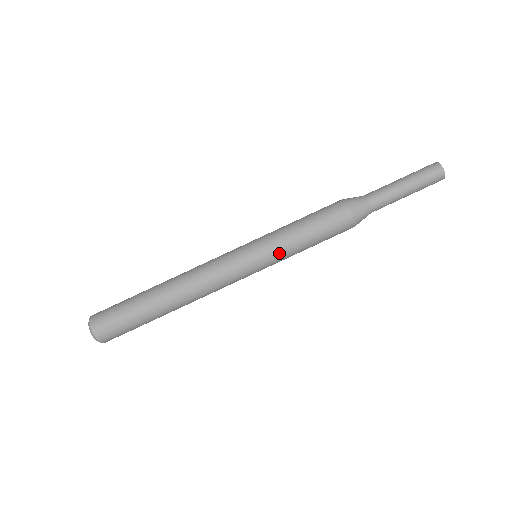
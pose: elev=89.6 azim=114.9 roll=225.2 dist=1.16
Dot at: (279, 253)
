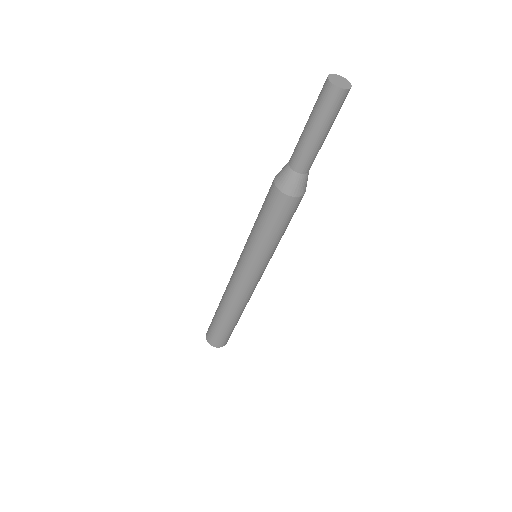
Dot at: (260, 253)
